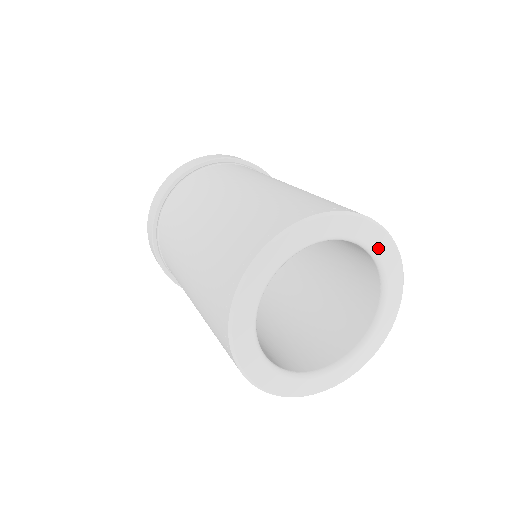
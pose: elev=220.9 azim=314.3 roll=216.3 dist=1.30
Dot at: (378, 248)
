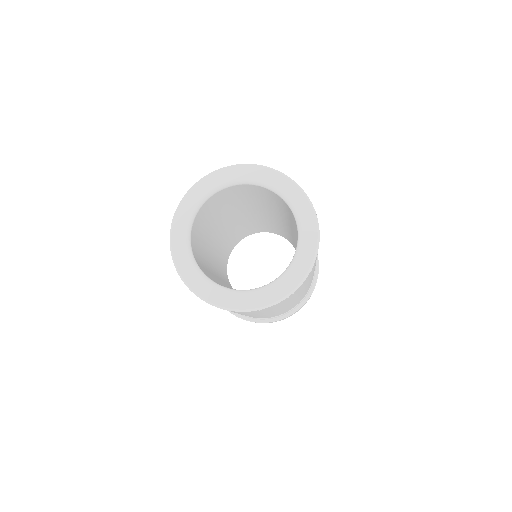
Dot at: (251, 177)
